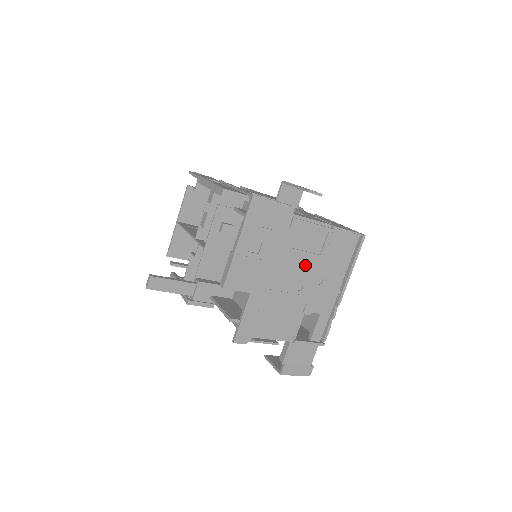
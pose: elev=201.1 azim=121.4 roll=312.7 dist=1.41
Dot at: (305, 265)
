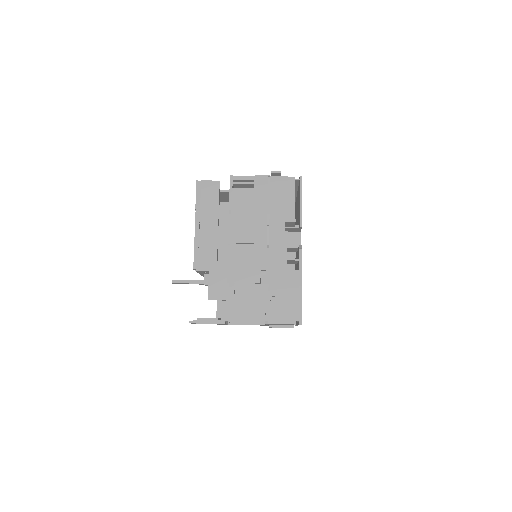
Dot at: occluded
